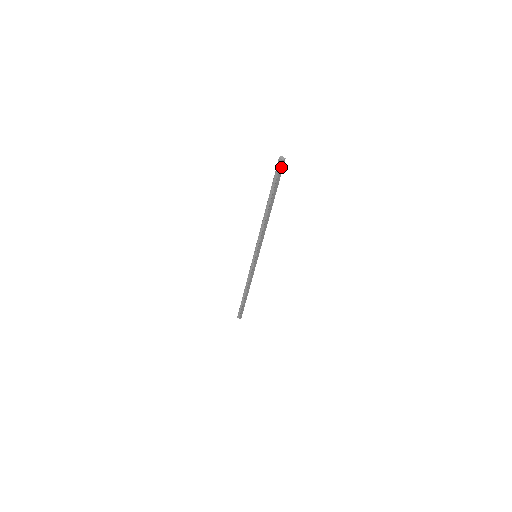
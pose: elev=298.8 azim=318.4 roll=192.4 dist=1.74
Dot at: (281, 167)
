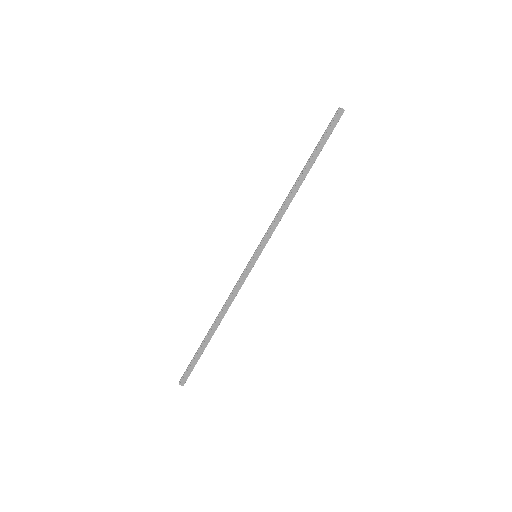
Dot at: (337, 118)
